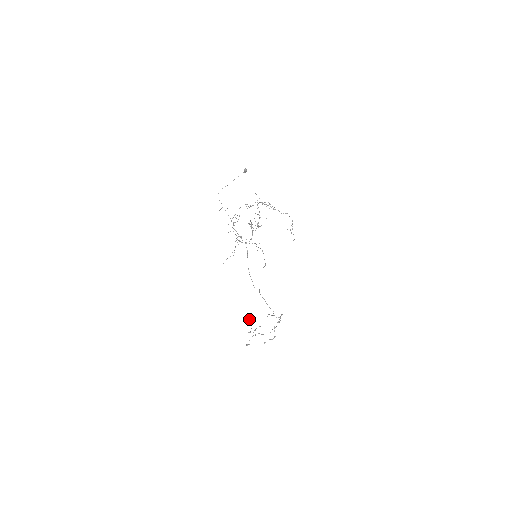
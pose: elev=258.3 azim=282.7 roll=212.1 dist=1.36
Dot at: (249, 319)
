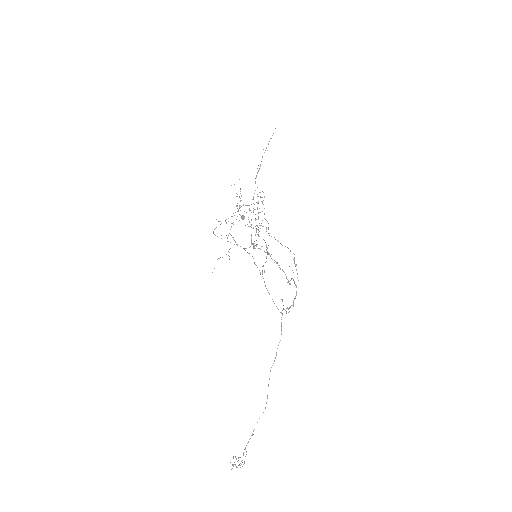
Dot at: occluded
